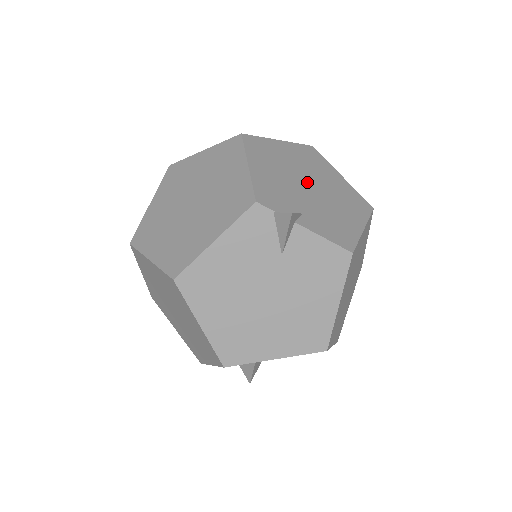
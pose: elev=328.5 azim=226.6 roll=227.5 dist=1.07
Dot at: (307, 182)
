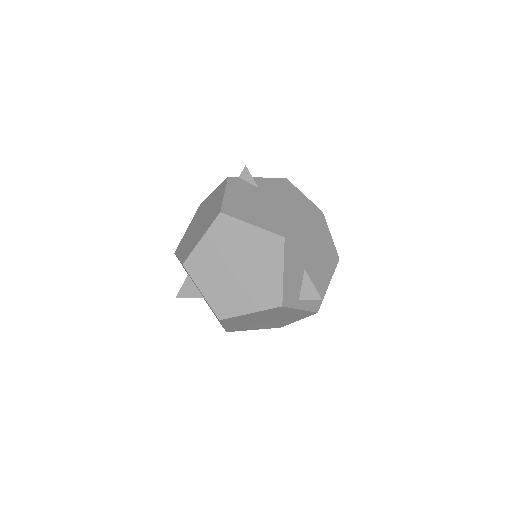
Dot at: occluded
